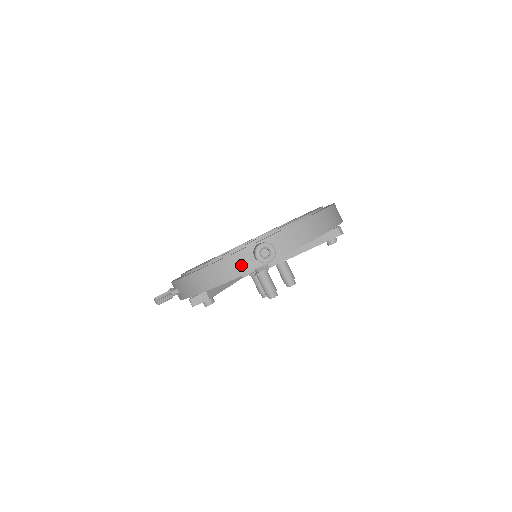
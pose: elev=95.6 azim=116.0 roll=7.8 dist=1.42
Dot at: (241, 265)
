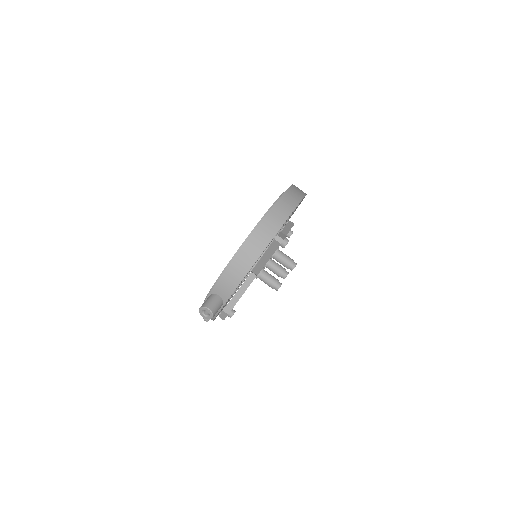
Dot at: occluded
